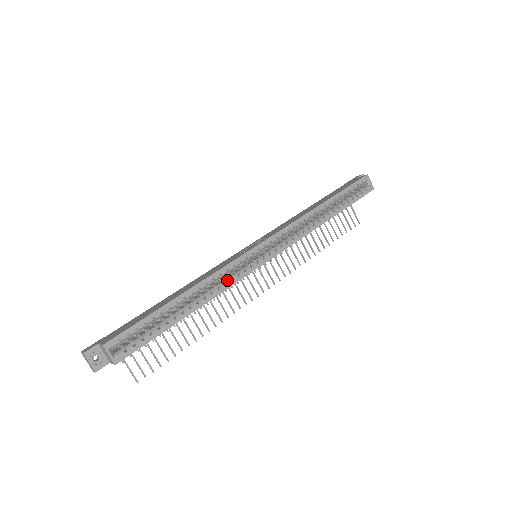
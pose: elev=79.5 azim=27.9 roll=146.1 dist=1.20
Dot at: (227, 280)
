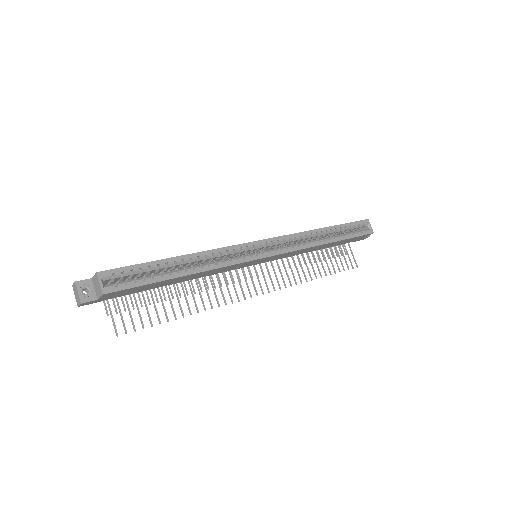
Dot at: (226, 260)
